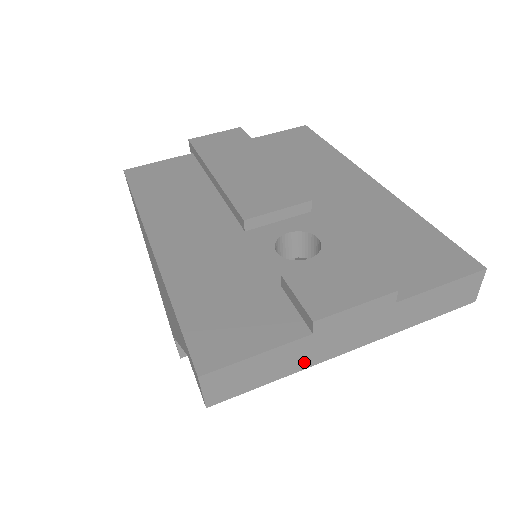
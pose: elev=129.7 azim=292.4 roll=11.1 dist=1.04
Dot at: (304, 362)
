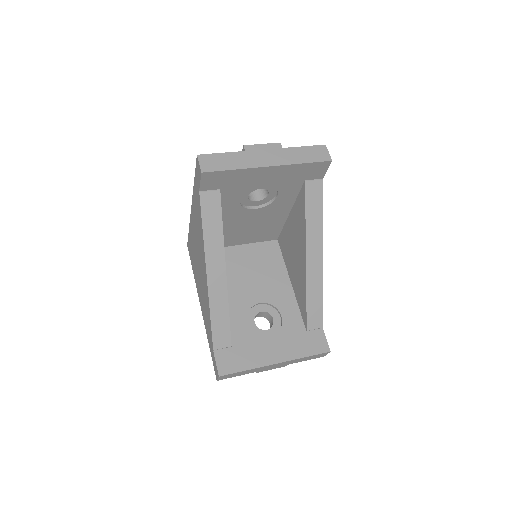
Dot at: (245, 165)
